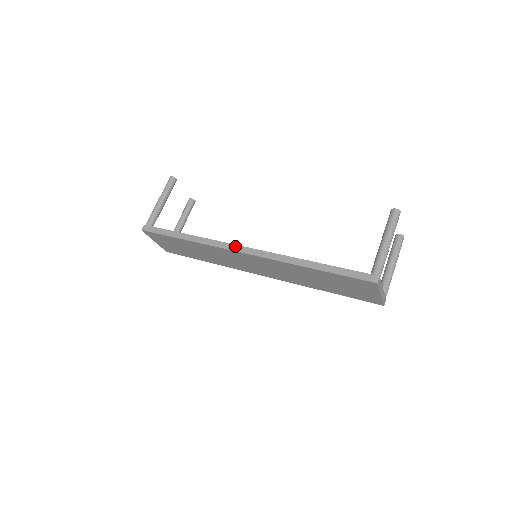
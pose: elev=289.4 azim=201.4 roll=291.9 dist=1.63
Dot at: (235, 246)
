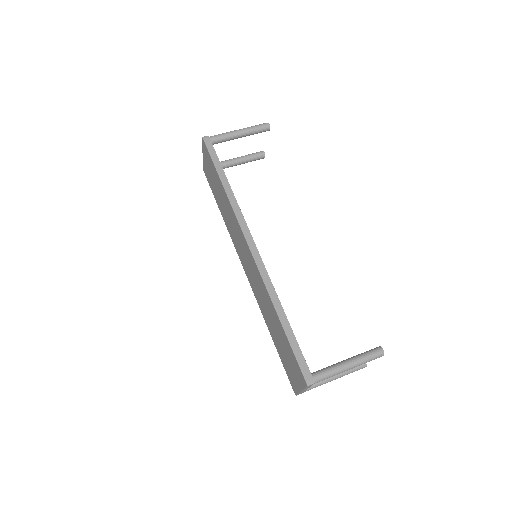
Dot at: (250, 235)
